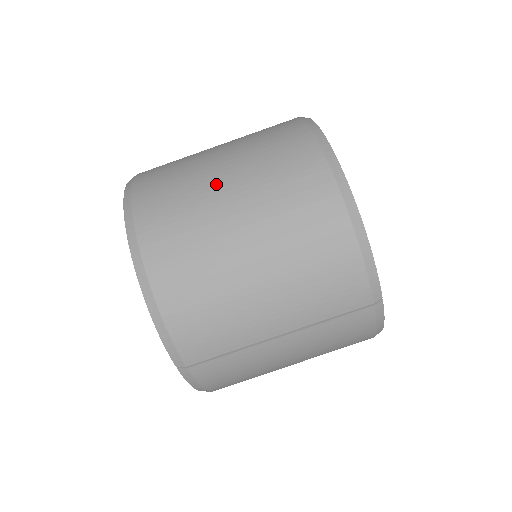
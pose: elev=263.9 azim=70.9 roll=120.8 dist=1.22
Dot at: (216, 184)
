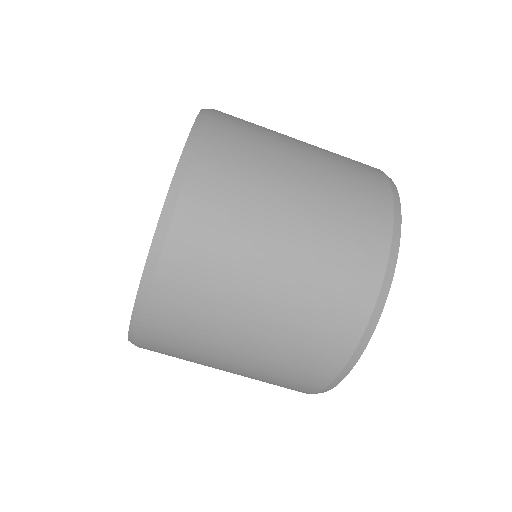
Dot at: (253, 299)
